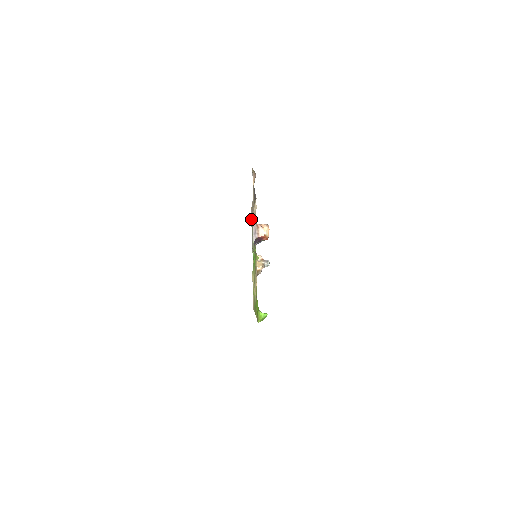
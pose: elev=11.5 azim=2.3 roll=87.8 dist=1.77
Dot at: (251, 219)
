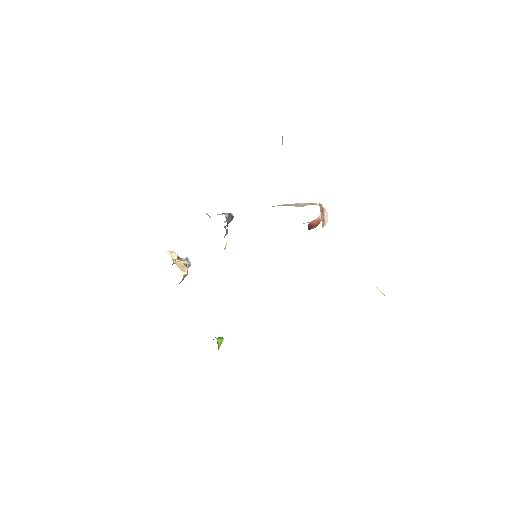
Dot at: occluded
